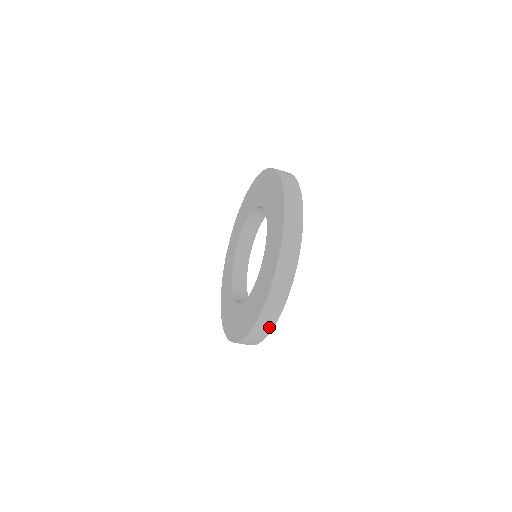
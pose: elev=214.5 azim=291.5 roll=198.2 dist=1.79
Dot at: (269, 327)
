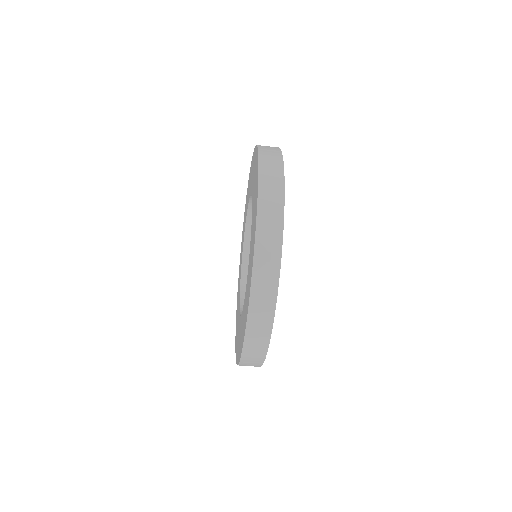
Dot at: (264, 340)
